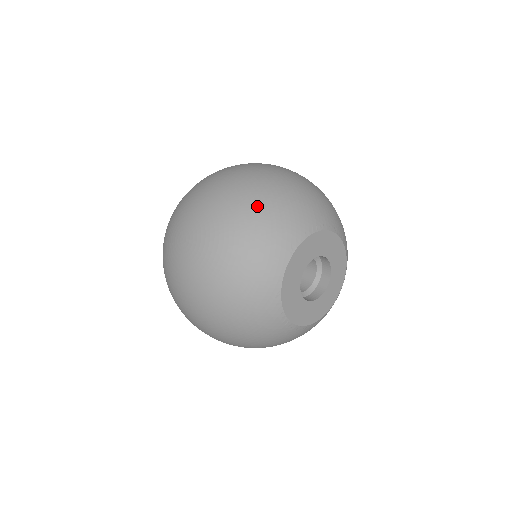
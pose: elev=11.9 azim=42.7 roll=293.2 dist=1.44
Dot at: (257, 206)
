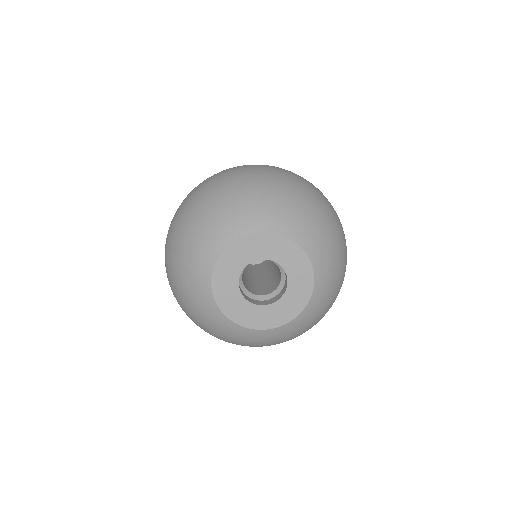
Dot at: (192, 217)
